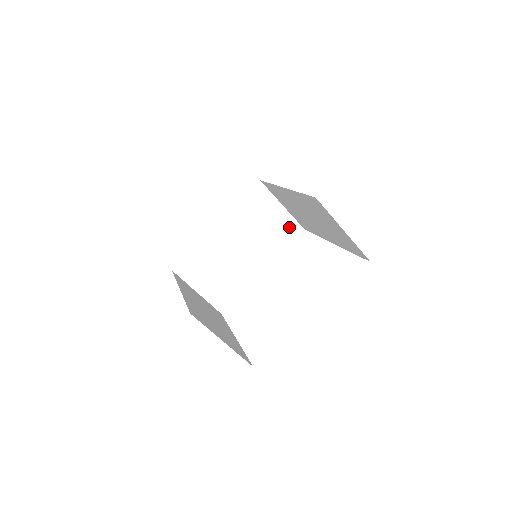
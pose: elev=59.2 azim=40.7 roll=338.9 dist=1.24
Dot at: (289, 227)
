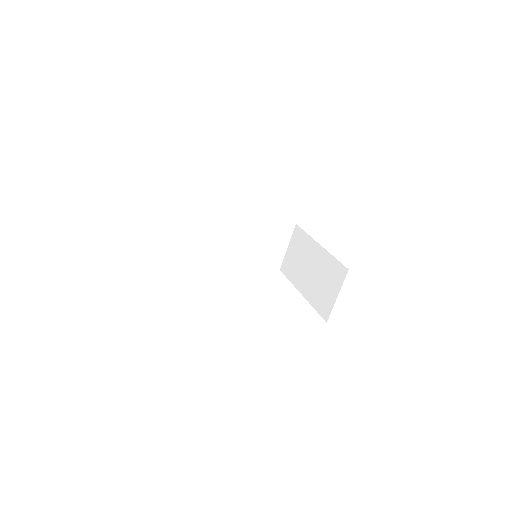
Dot at: (276, 260)
